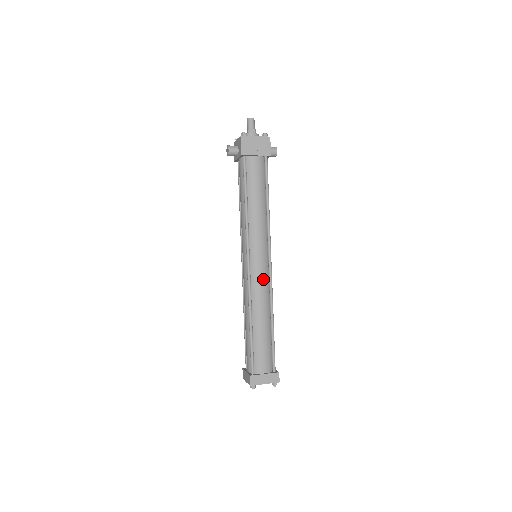
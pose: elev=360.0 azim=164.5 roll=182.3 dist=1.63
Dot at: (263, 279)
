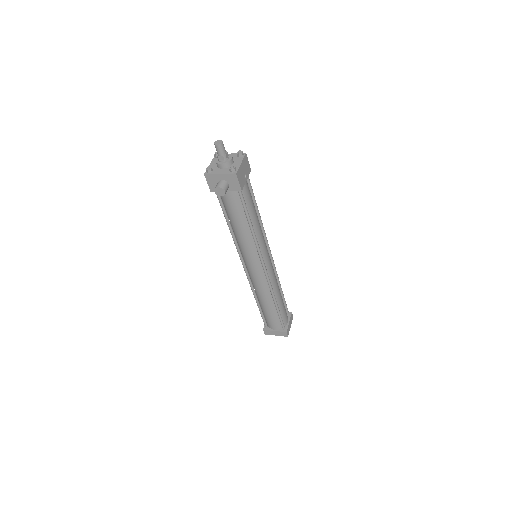
Dot at: (273, 269)
